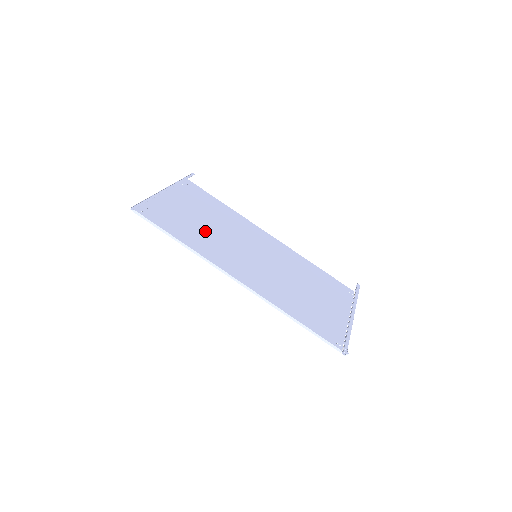
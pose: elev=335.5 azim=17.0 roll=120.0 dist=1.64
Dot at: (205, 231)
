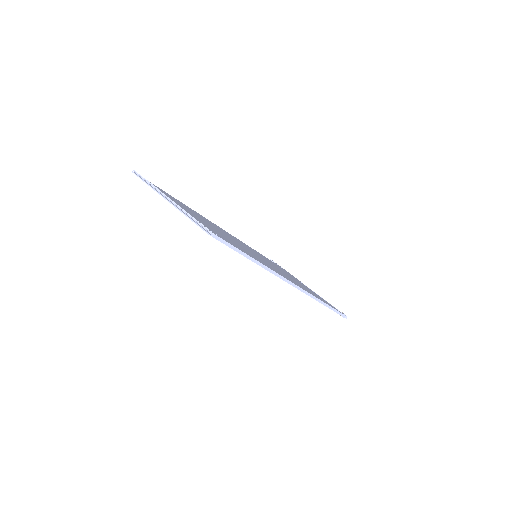
Dot at: (234, 242)
